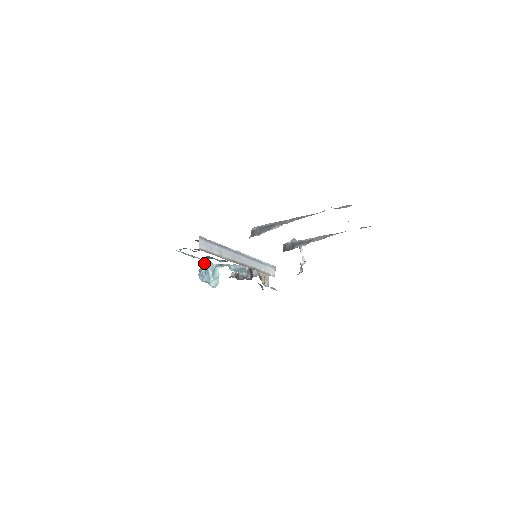
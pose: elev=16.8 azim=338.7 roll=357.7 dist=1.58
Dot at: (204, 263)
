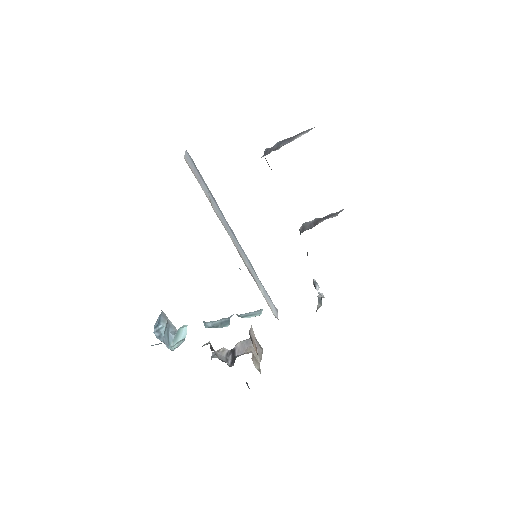
Dot at: (165, 318)
